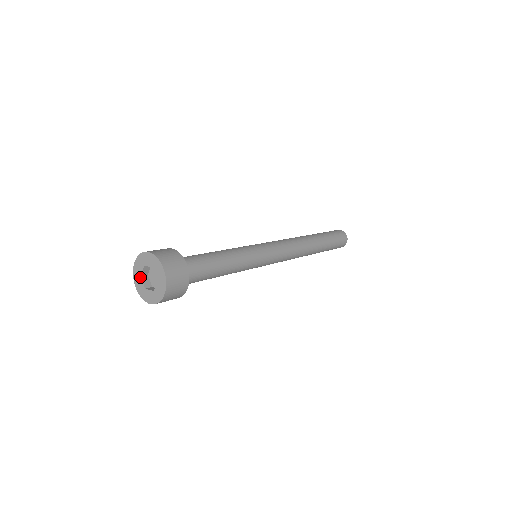
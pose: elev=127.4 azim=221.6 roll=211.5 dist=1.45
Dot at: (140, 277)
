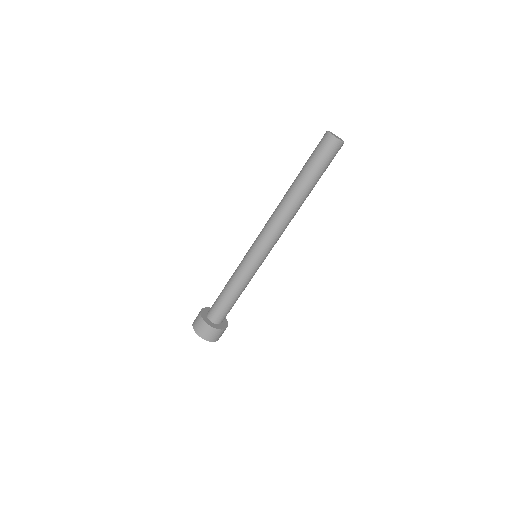
Dot at: occluded
